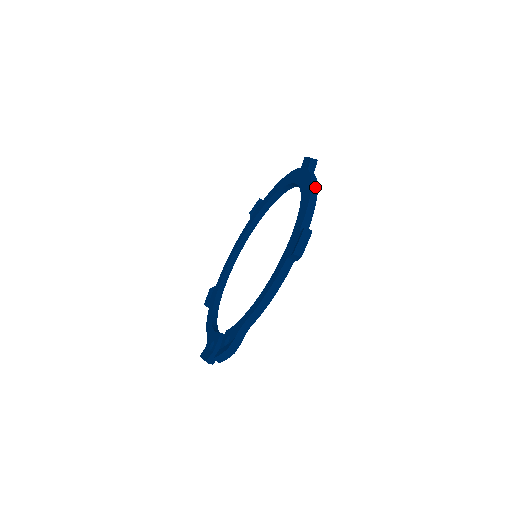
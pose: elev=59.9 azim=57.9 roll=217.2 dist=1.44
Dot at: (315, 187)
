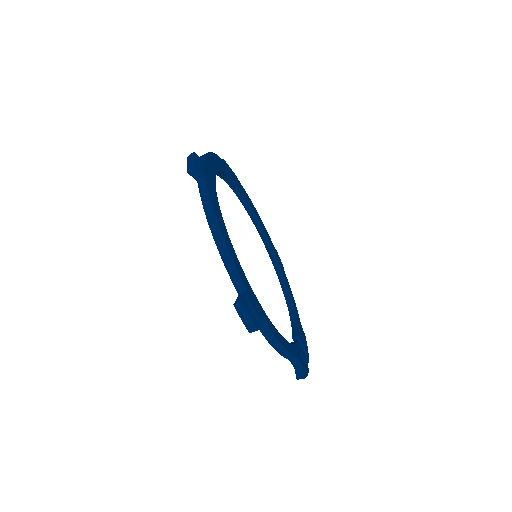
Dot at: (213, 222)
